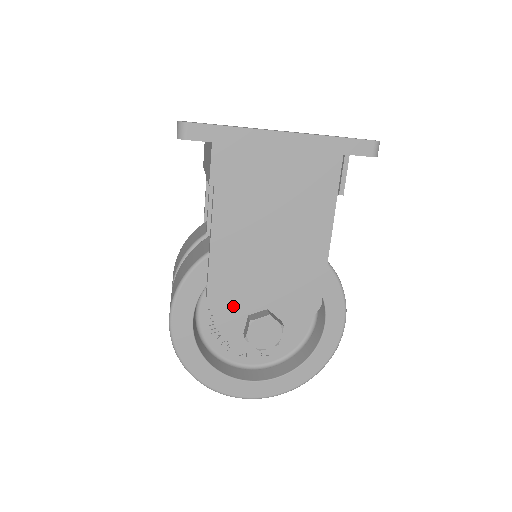
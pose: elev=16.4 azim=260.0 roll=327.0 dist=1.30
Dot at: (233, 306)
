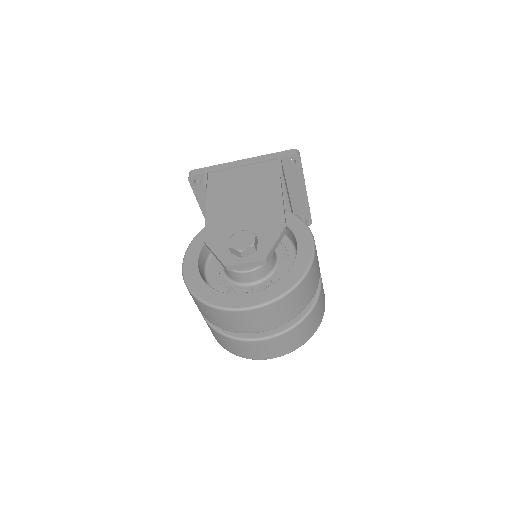
Dot at: (222, 239)
